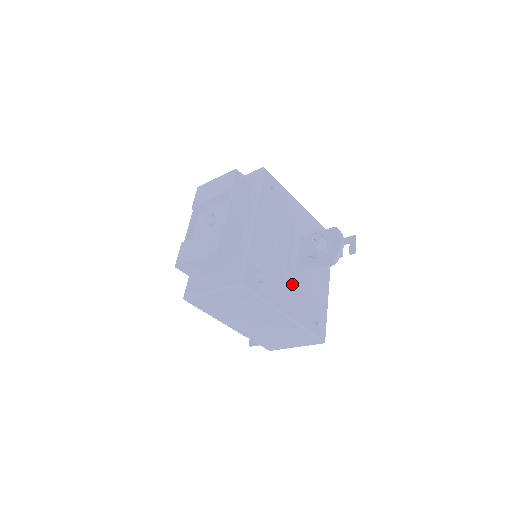
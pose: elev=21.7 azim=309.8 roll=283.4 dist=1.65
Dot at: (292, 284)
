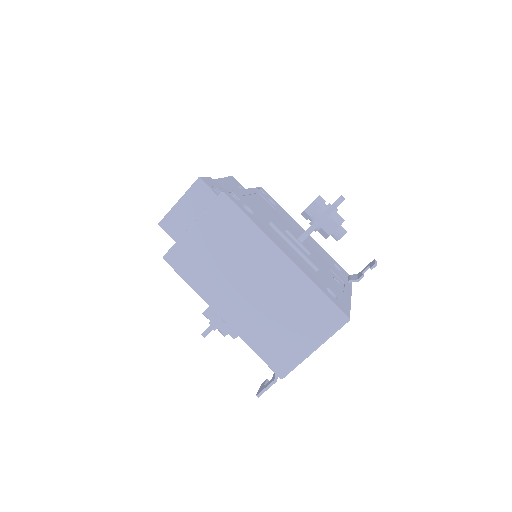
Dot at: (292, 243)
